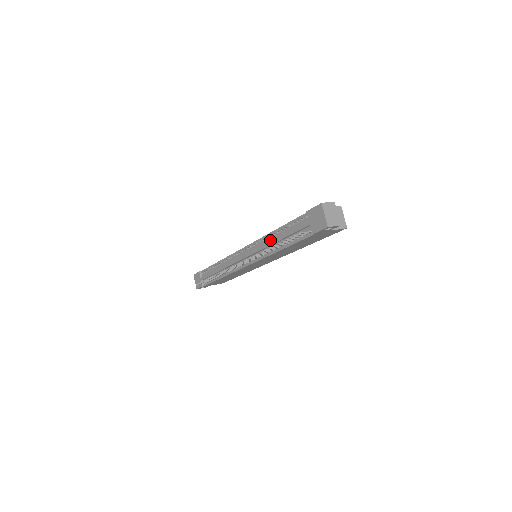
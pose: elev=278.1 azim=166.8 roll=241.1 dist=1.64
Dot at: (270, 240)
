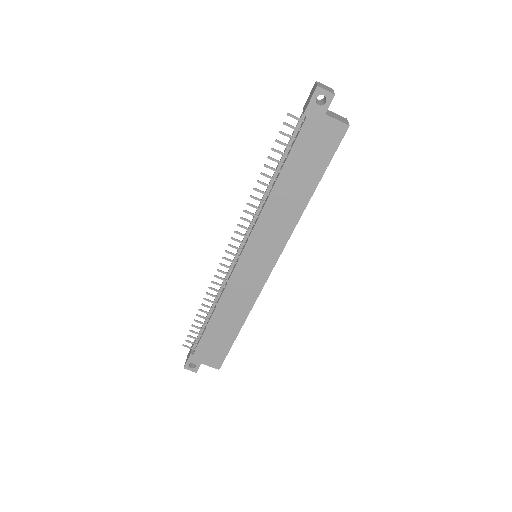
Dot at: (268, 192)
